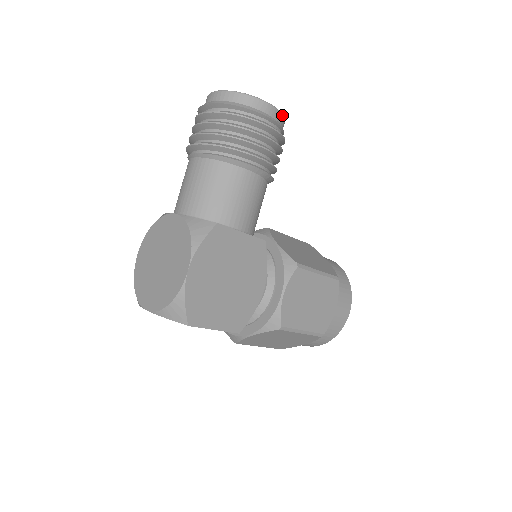
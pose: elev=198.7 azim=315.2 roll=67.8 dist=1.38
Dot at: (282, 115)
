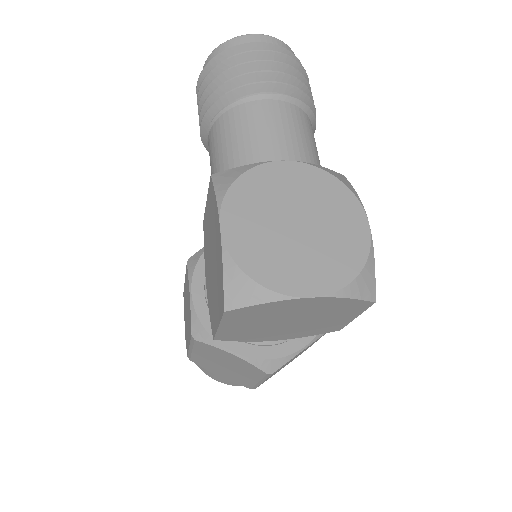
Dot at: occluded
